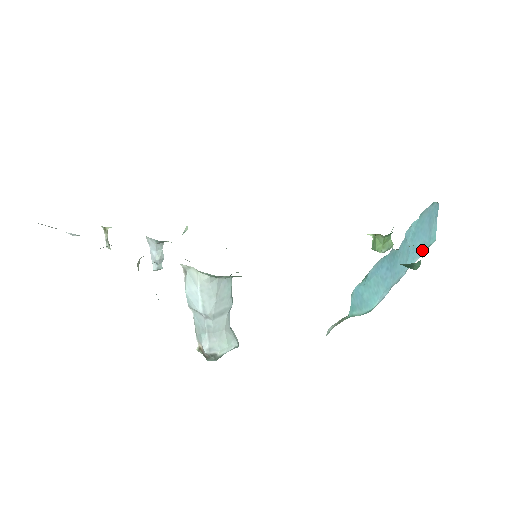
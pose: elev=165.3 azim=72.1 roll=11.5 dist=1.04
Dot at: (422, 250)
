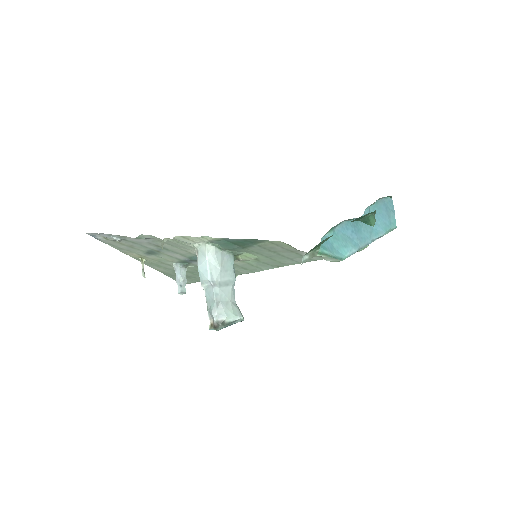
Dot at: (384, 229)
